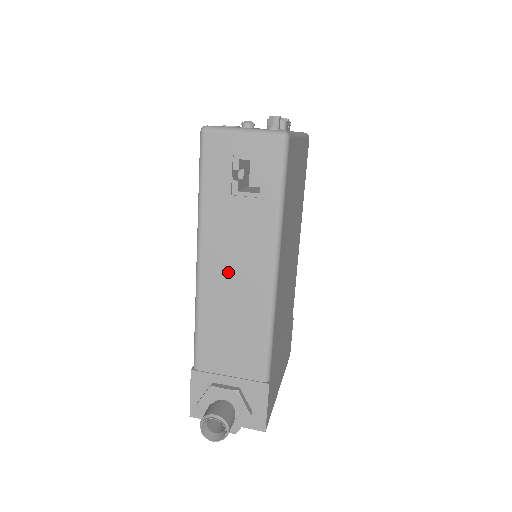
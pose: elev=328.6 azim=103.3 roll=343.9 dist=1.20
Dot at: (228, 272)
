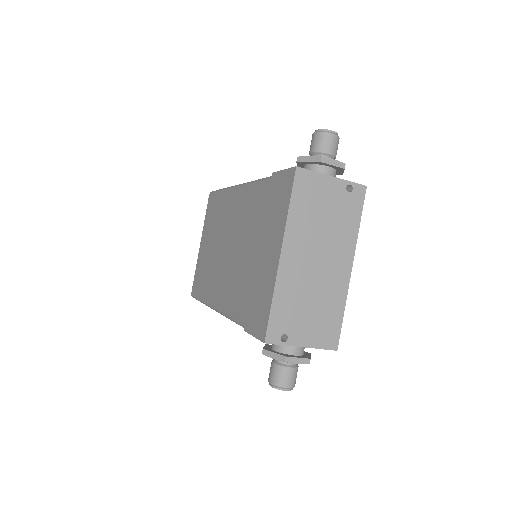
Dot at: occluded
